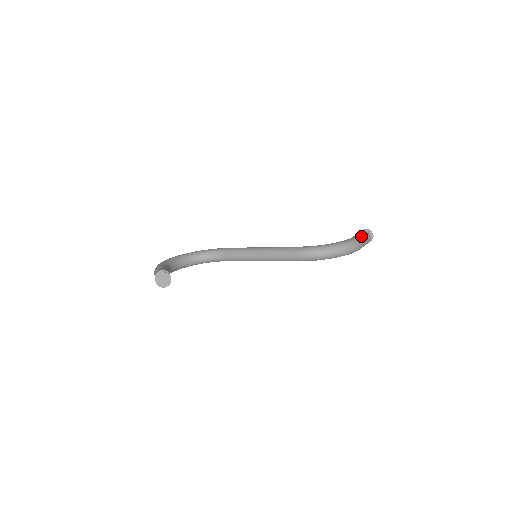
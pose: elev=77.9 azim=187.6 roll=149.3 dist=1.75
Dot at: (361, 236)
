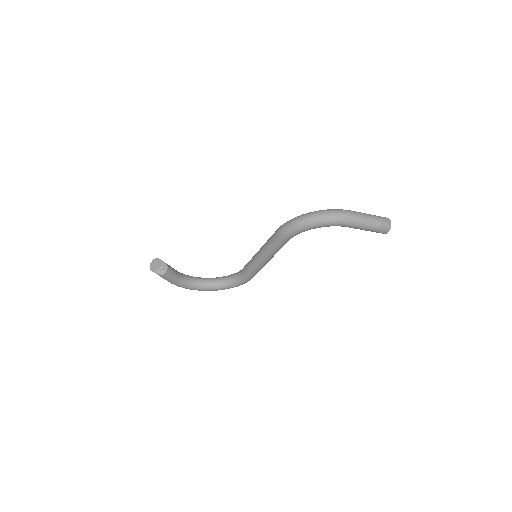
Dot at: (358, 212)
